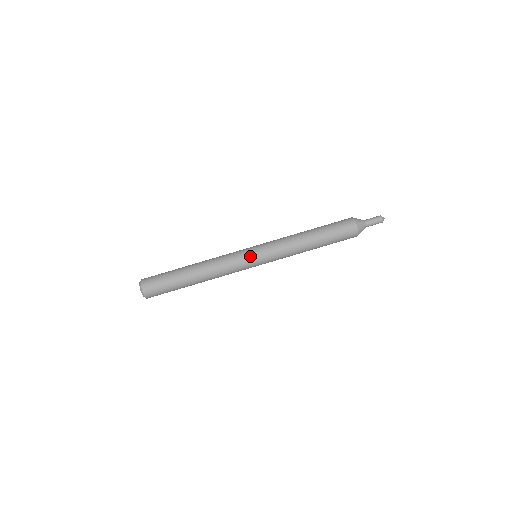
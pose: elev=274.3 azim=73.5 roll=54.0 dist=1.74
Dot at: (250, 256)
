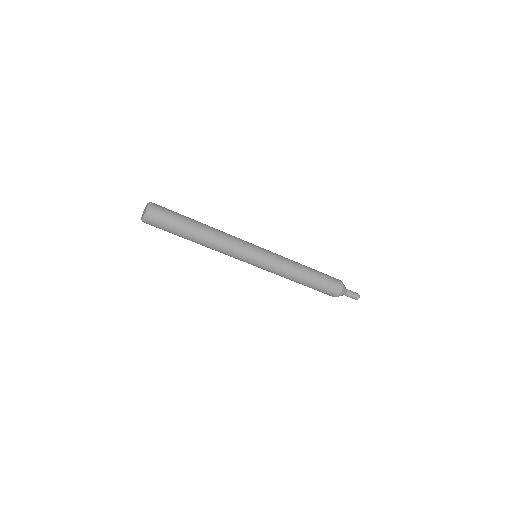
Dot at: (255, 253)
